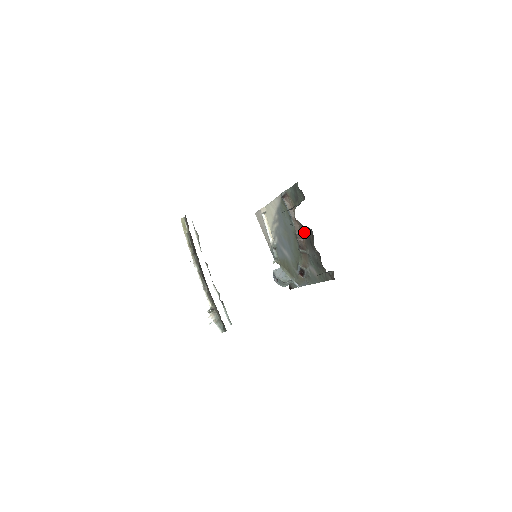
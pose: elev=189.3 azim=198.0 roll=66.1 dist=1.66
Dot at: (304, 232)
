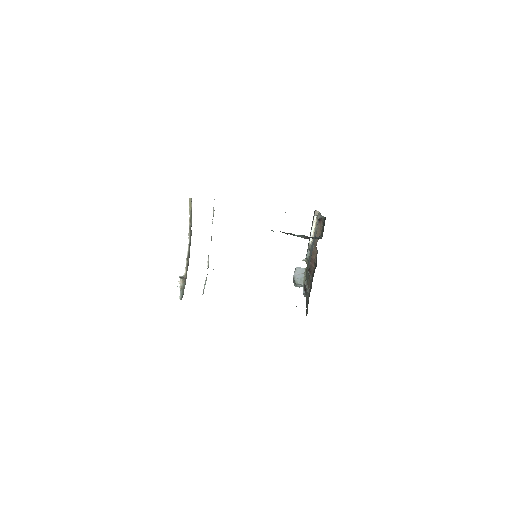
Dot at: occluded
